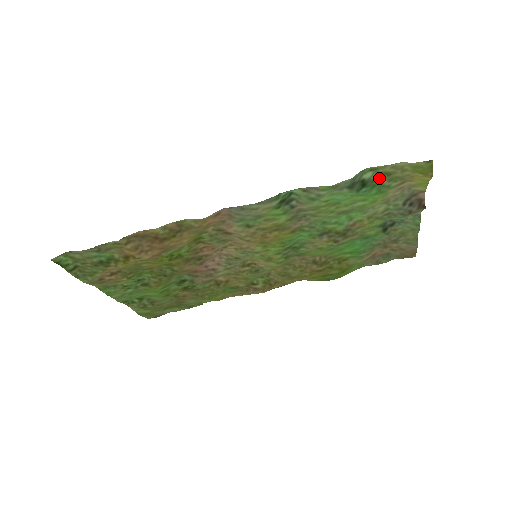
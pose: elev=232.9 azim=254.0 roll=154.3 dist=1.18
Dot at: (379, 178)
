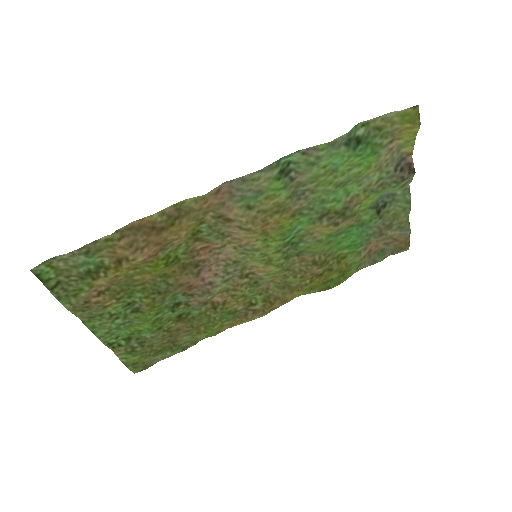
Dot at: (371, 134)
